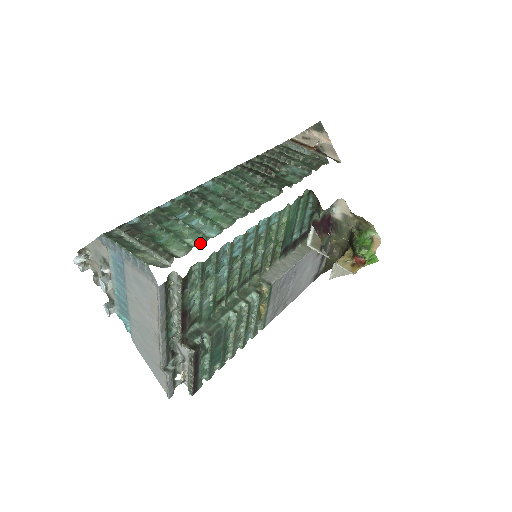
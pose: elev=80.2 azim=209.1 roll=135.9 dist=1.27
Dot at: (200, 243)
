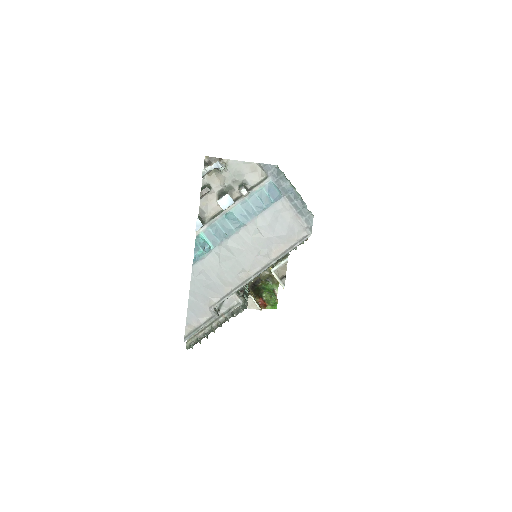
Dot at: occluded
